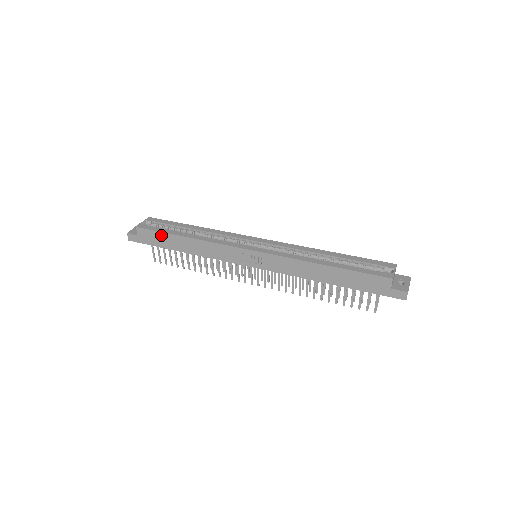
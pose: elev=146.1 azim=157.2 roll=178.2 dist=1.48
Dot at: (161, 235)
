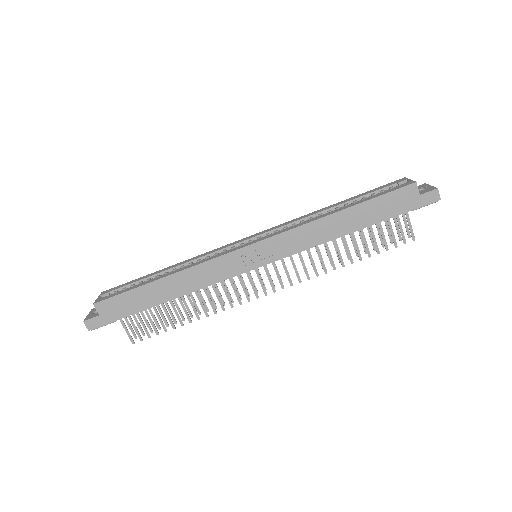
Dot at: (131, 295)
